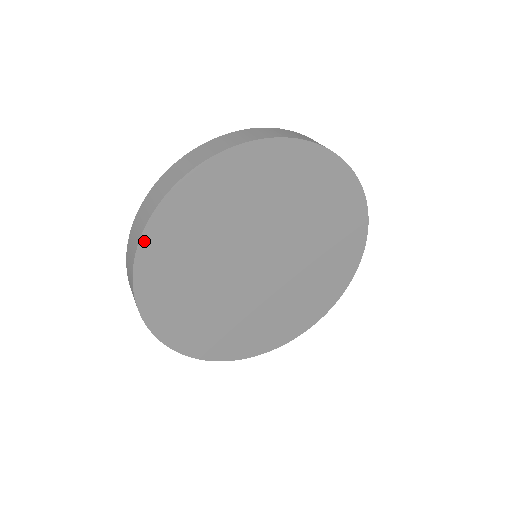
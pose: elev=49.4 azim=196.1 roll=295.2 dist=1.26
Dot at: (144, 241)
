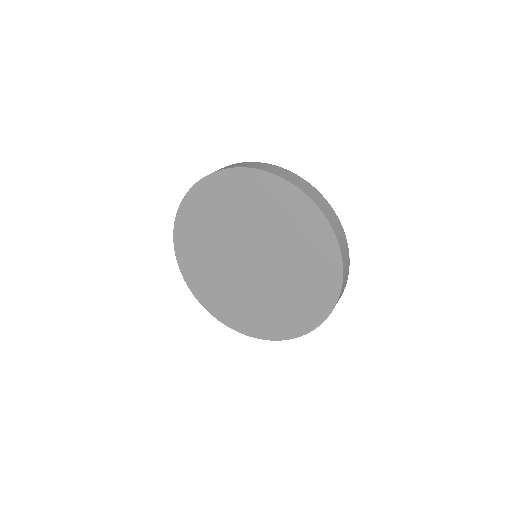
Dot at: (241, 170)
